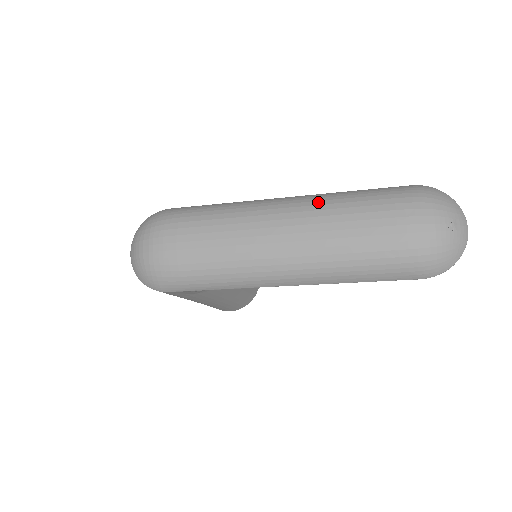
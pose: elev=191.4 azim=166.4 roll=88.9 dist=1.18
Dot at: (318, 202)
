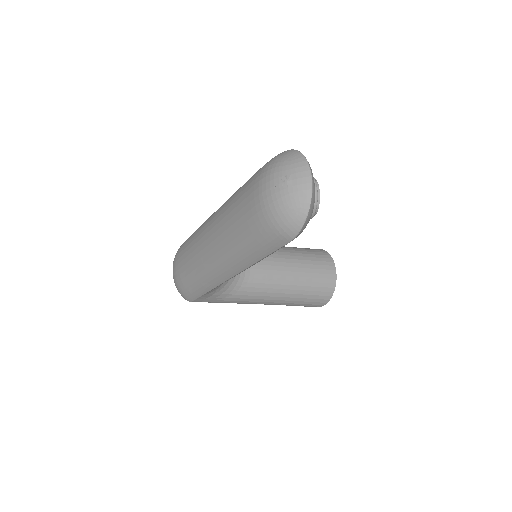
Dot at: (226, 202)
